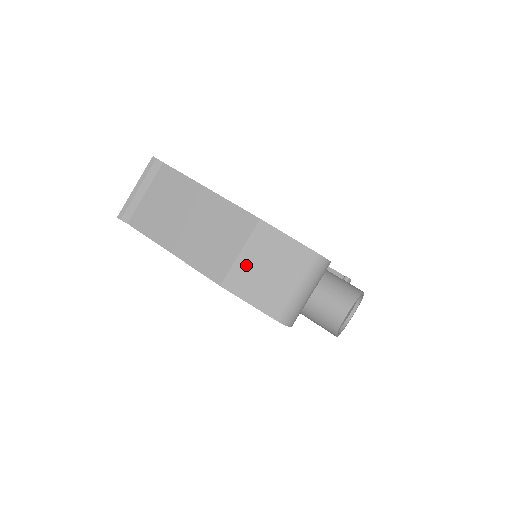
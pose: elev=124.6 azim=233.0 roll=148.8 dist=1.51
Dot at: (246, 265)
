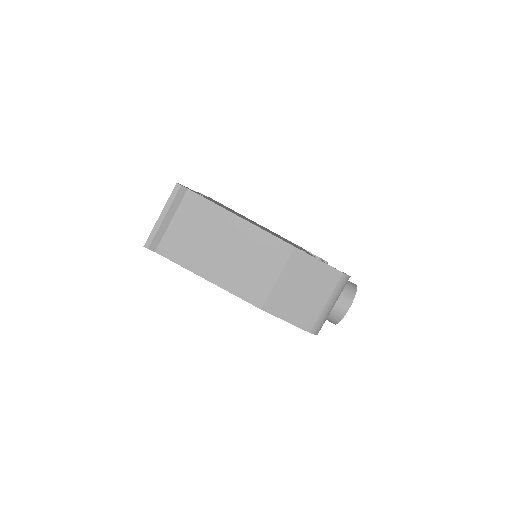
Dot at: (284, 289)
